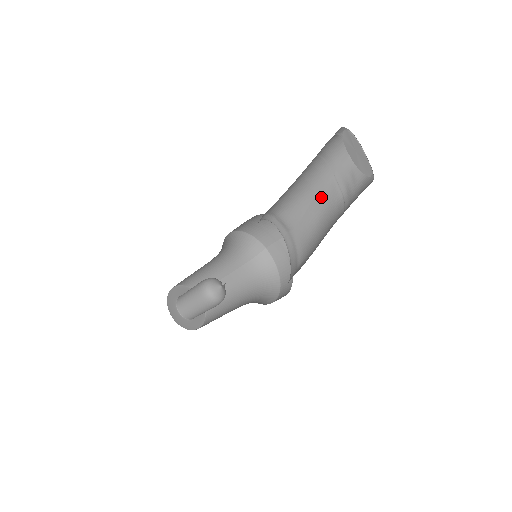
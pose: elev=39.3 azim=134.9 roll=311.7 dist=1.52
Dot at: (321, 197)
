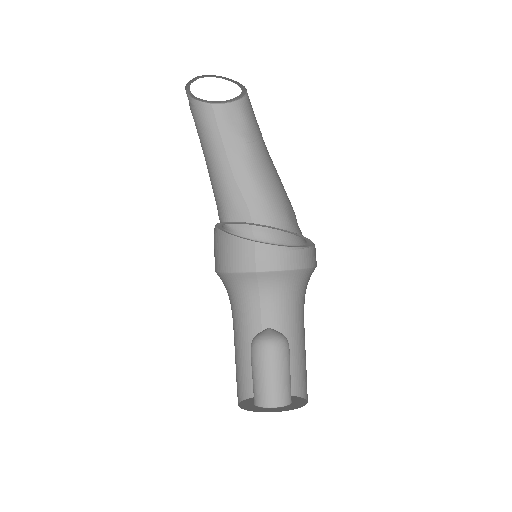
Dot at: (236, 168)
